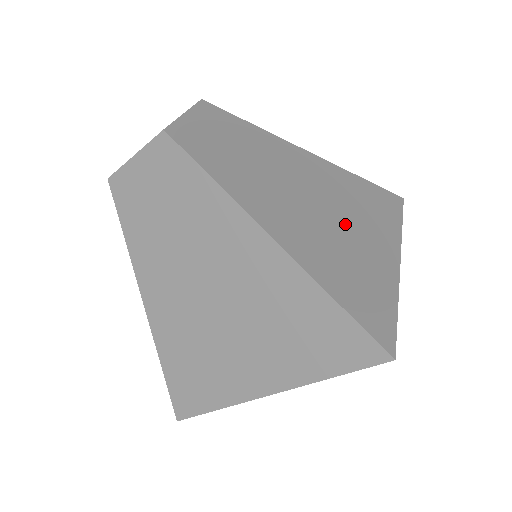
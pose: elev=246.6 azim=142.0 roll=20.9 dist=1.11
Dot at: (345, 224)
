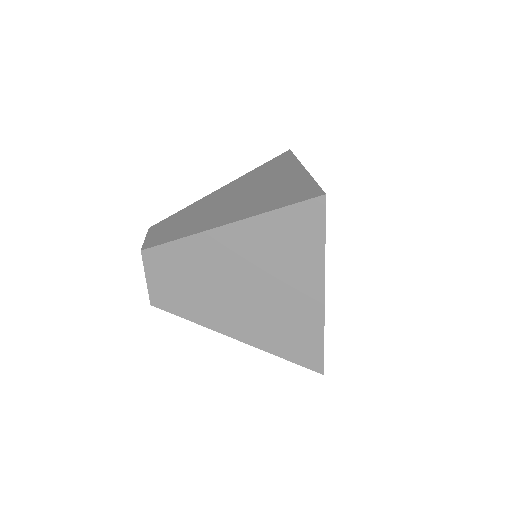
Dot at: (261, 187)
